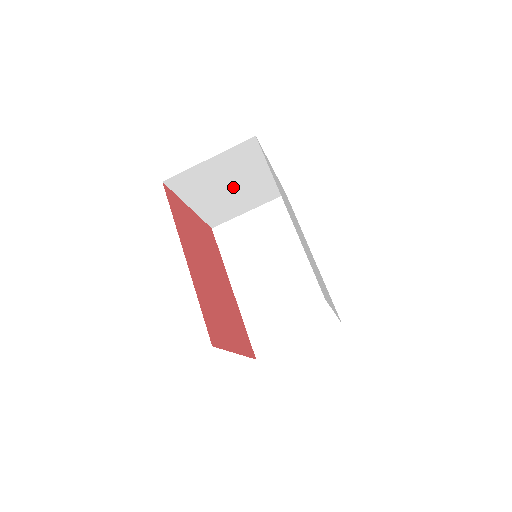
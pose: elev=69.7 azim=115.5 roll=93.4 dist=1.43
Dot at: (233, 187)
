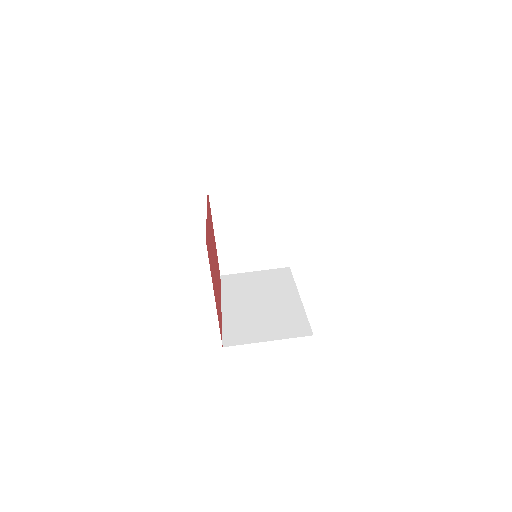
Dot at: (253, 230)
